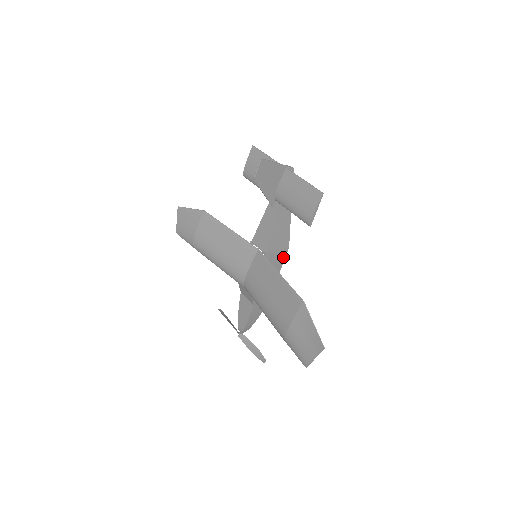
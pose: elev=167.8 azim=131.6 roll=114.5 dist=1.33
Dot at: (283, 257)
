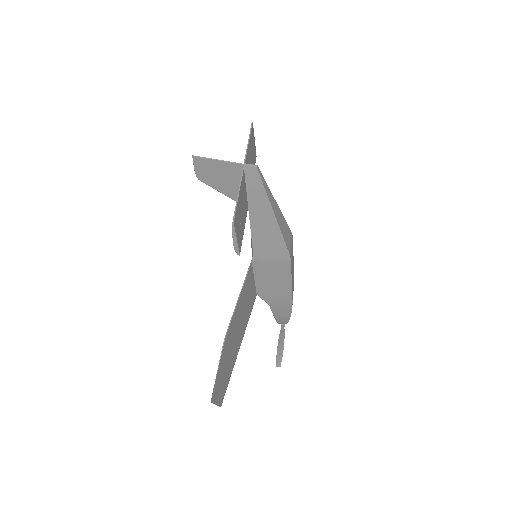
Dot at: (287, 267)
